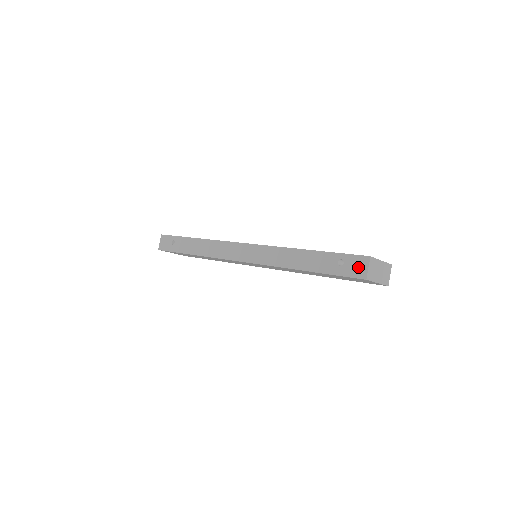
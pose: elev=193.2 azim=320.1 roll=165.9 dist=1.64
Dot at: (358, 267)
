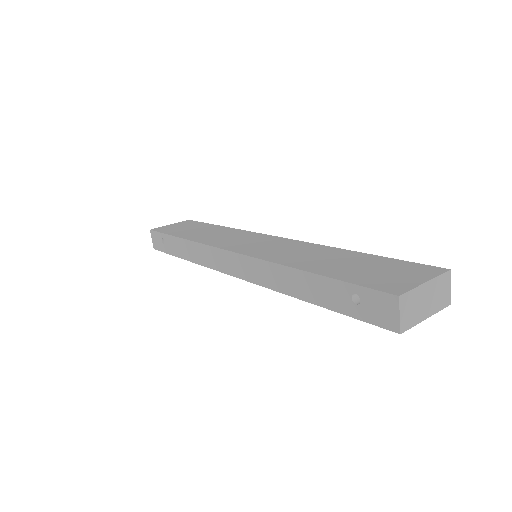
Dot at: (383, 311)
